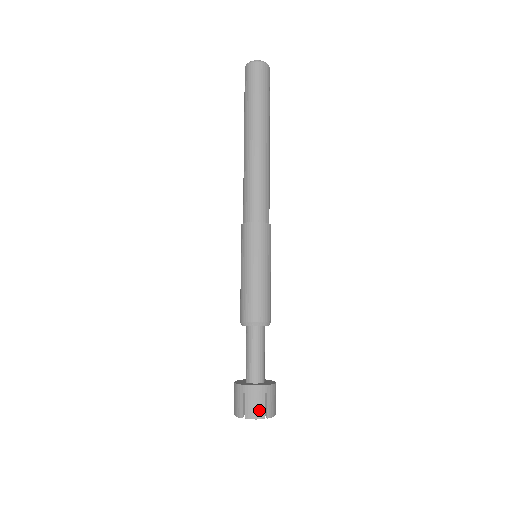
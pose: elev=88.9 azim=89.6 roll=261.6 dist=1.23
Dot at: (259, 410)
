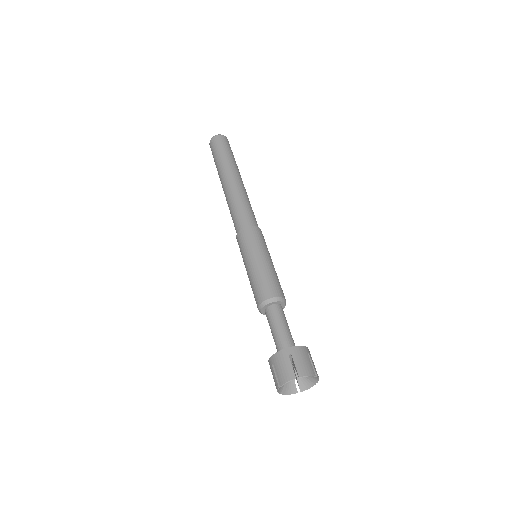
Dot at: (288, 372)
